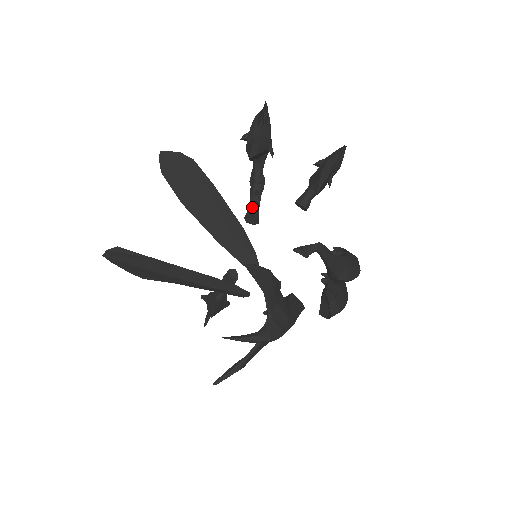
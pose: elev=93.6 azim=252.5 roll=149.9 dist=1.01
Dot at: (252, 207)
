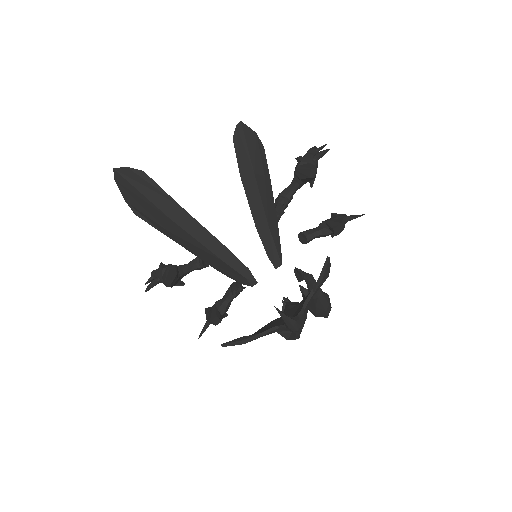
Dot at: occluded
